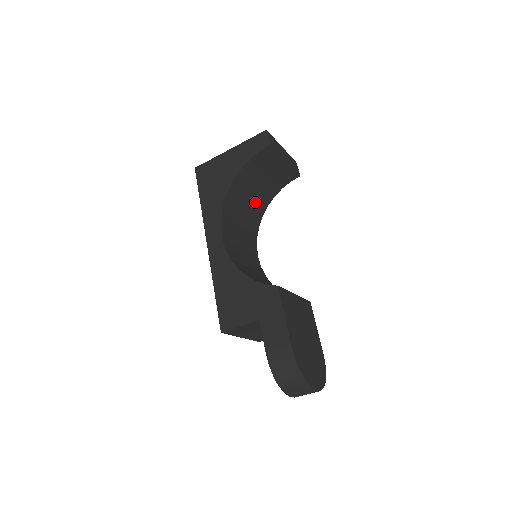
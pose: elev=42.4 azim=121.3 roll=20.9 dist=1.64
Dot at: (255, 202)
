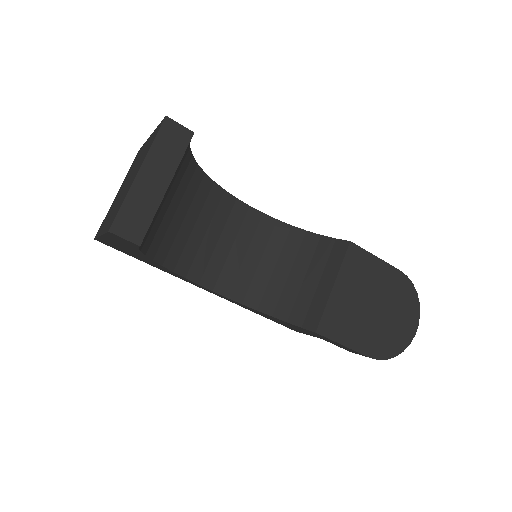
Dot at: (186, 199)
